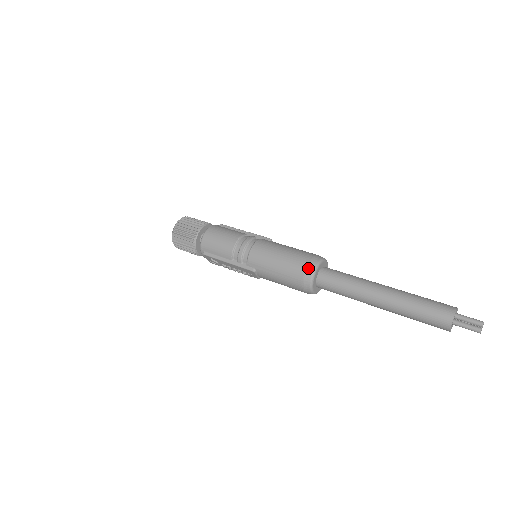
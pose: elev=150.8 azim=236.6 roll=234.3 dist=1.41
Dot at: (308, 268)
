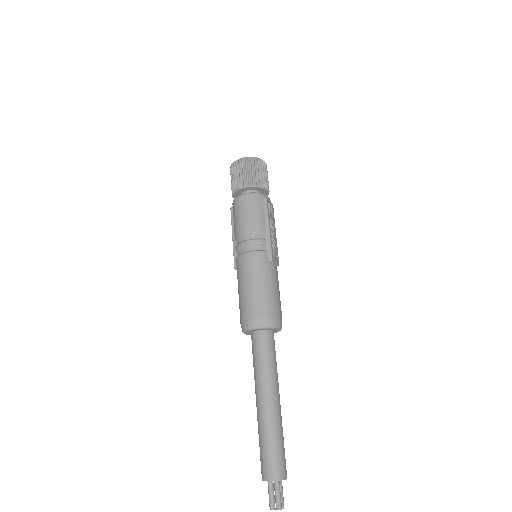
Dot at: (250, 321)
